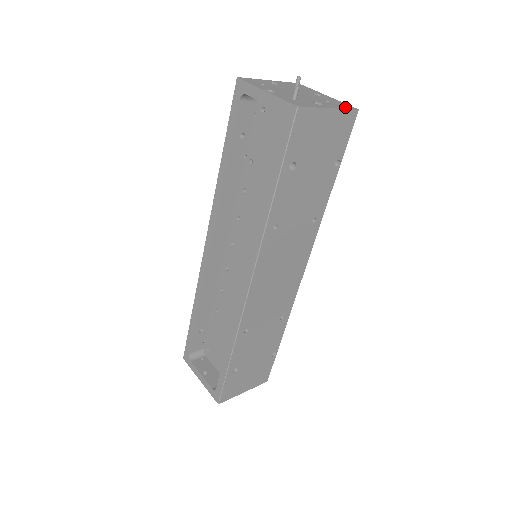
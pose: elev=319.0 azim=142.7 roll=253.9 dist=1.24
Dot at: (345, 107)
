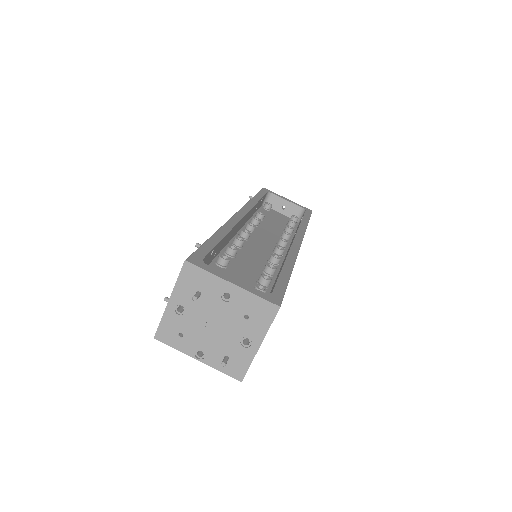
Dot at: (267, 319)
